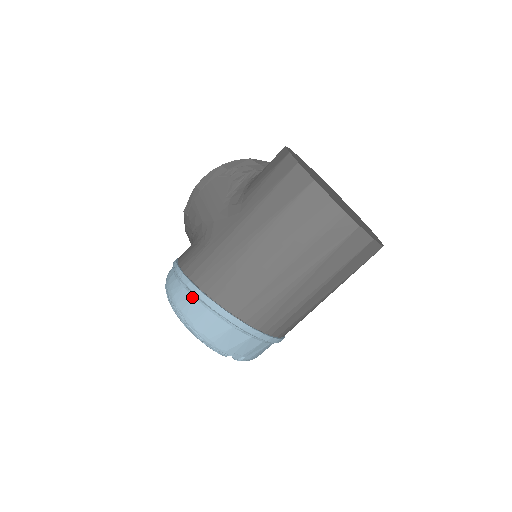
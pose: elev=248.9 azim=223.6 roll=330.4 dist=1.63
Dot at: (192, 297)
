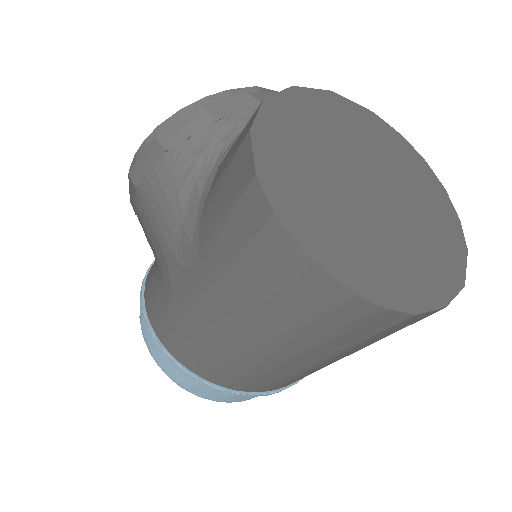
Dot at: occluded
